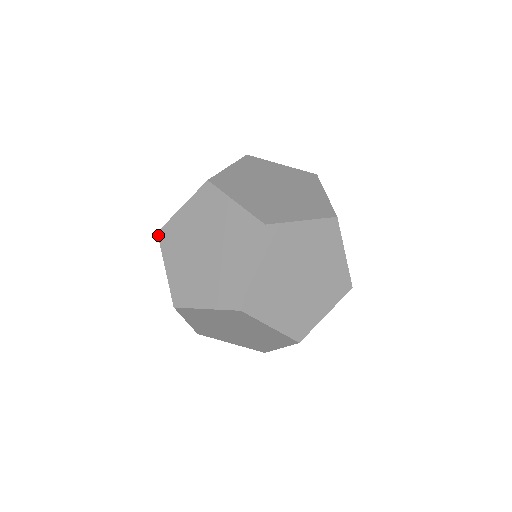
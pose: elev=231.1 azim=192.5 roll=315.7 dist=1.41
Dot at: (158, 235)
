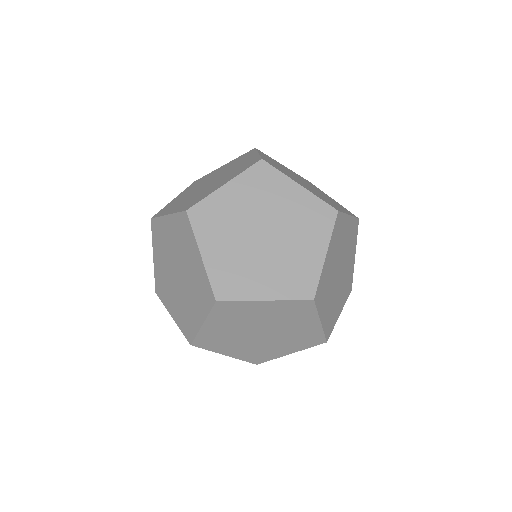
Dot at: (151, 222)
